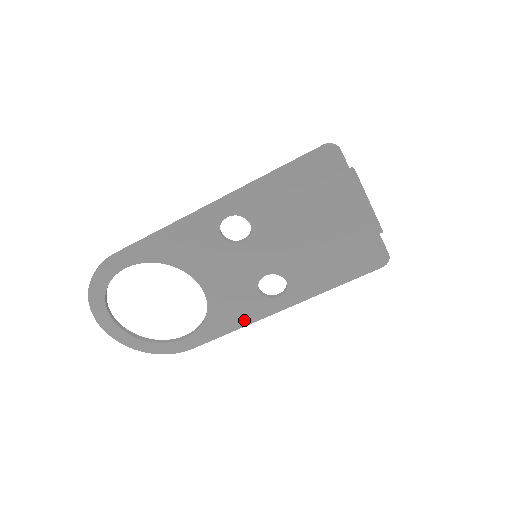
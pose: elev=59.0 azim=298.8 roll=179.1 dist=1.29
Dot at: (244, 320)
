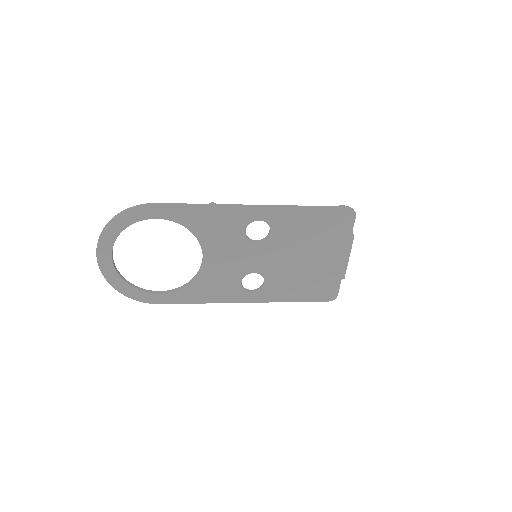
Dot at: (215, 298)
